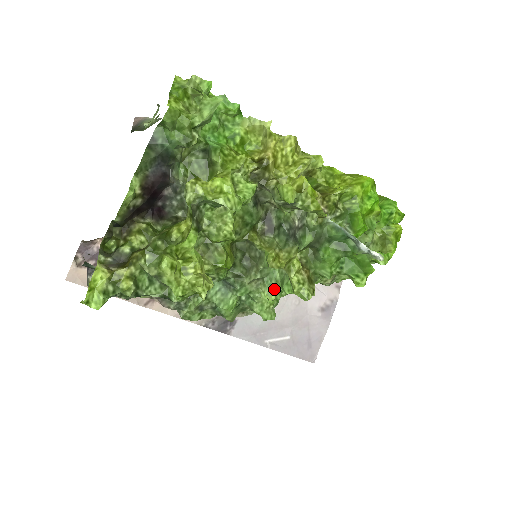
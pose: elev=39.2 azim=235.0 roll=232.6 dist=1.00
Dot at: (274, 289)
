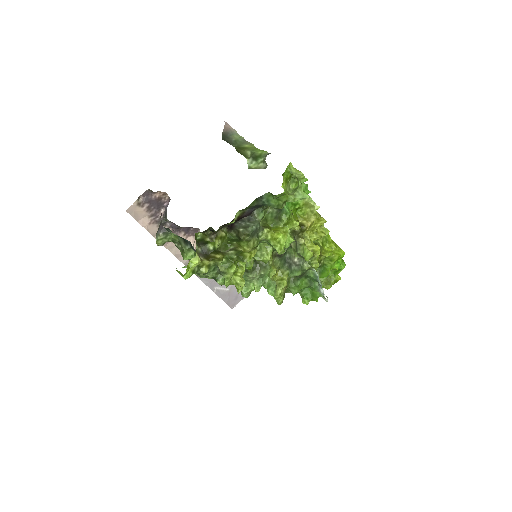
Dot at: (261, 286)
